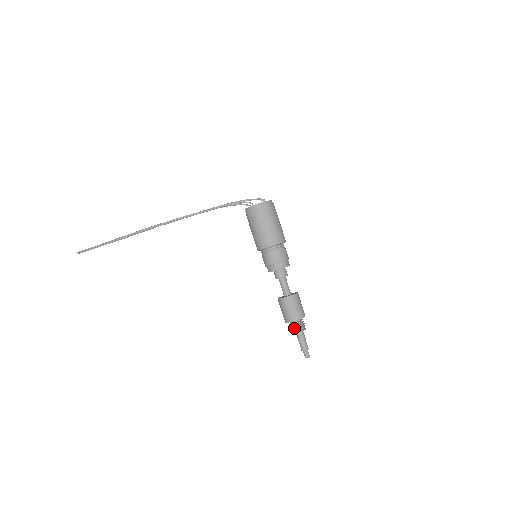
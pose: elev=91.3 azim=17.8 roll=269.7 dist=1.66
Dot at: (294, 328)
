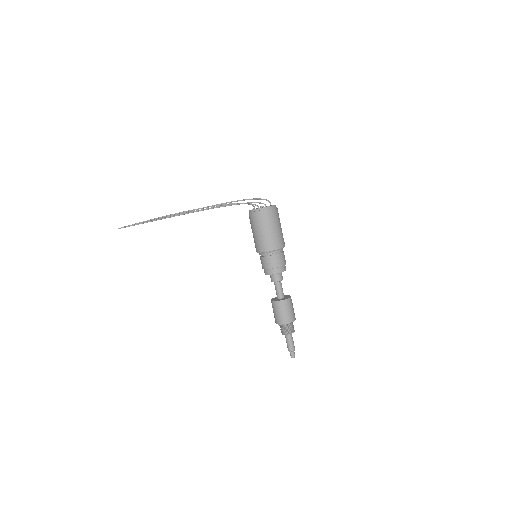
Dot at: (281, 330)
